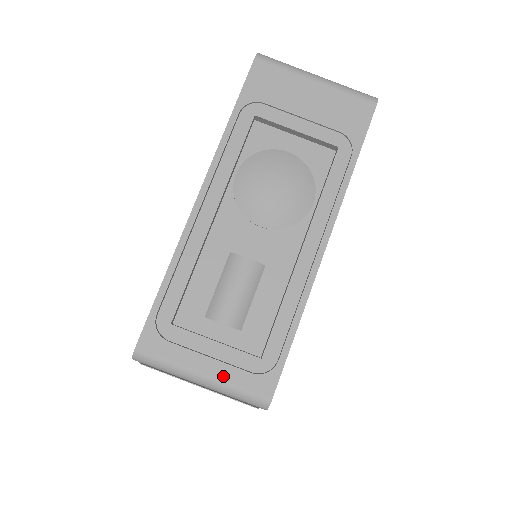
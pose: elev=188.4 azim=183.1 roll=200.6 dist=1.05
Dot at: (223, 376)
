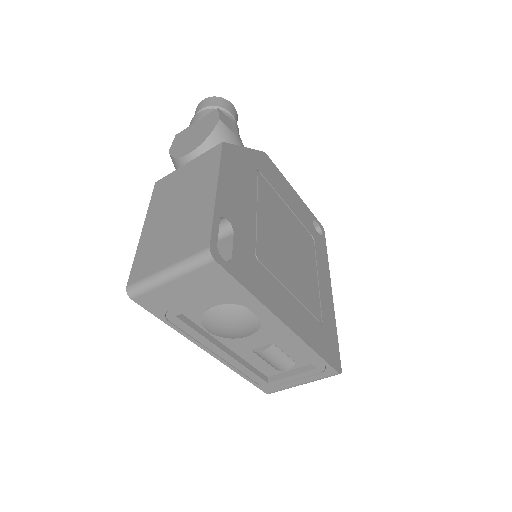
Dot at: (310, 380)
